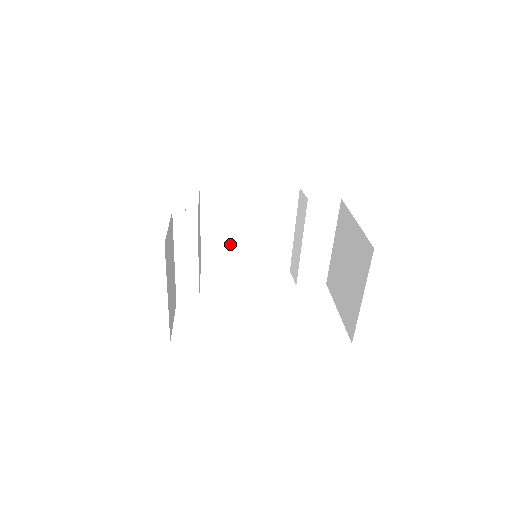
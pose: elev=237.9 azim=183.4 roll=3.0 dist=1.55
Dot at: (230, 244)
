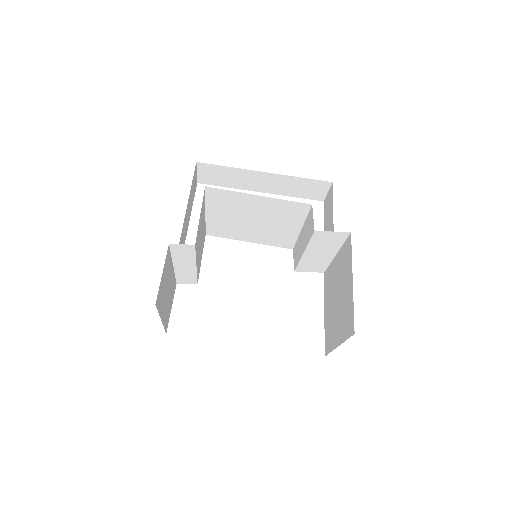
Dot at: (235, 226)
